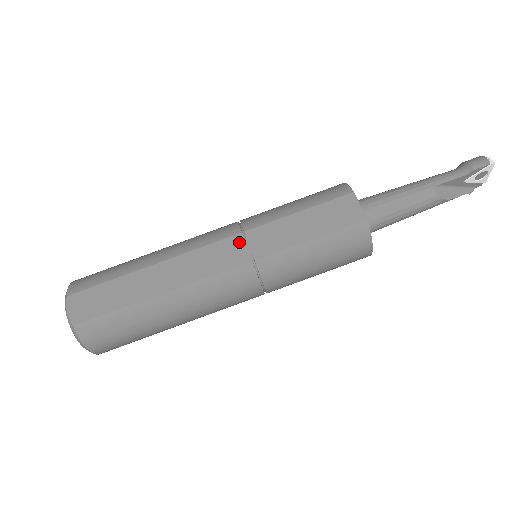
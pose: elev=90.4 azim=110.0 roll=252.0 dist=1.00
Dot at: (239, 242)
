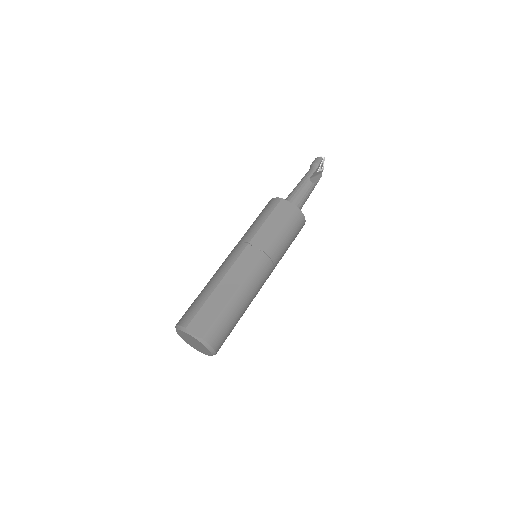
Dot at: (250, 249)
